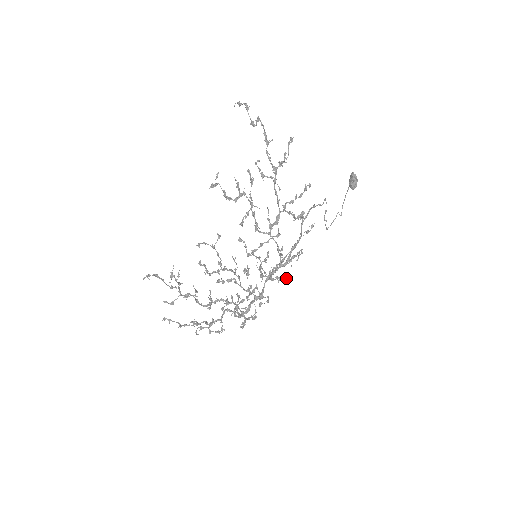
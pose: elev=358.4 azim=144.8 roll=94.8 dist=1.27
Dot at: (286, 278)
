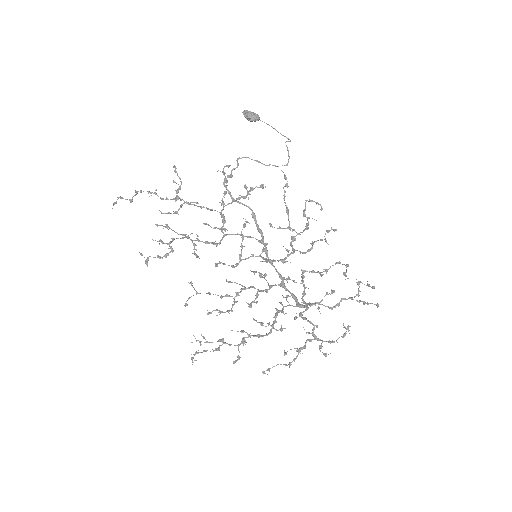
Dot at: (334, 231)
